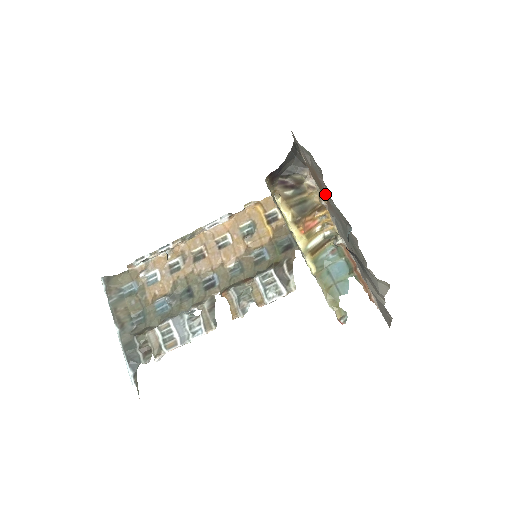
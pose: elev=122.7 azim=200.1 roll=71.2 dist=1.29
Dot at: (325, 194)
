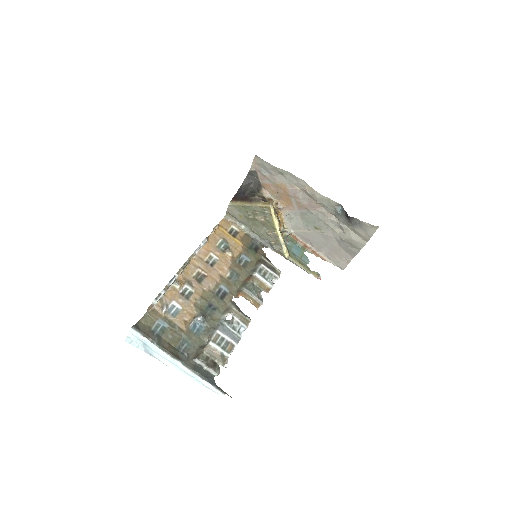
Dot at: (288, 200)
